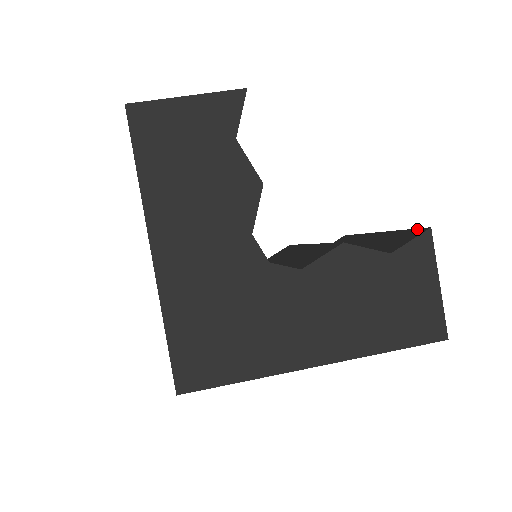
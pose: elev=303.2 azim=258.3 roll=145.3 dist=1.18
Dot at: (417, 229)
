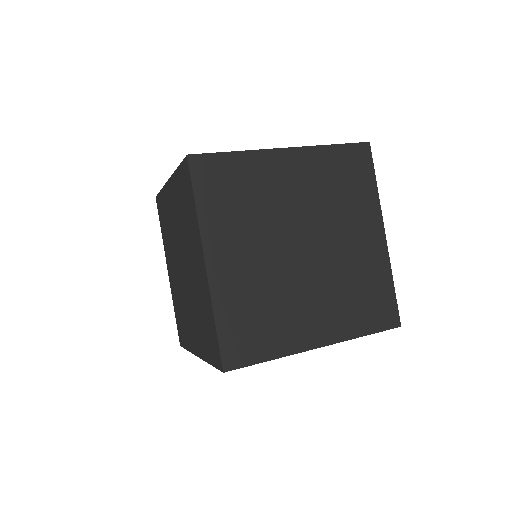
Dot at: occluded
